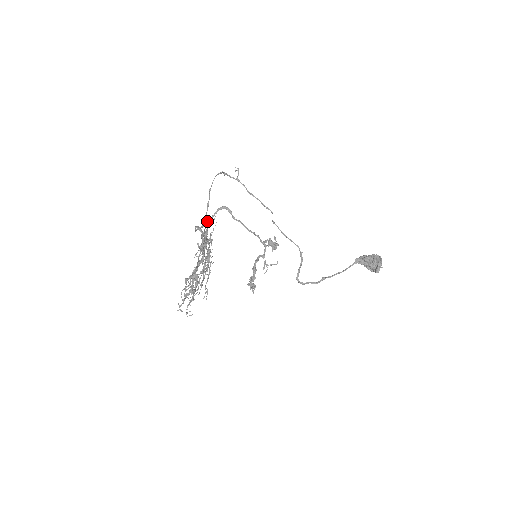
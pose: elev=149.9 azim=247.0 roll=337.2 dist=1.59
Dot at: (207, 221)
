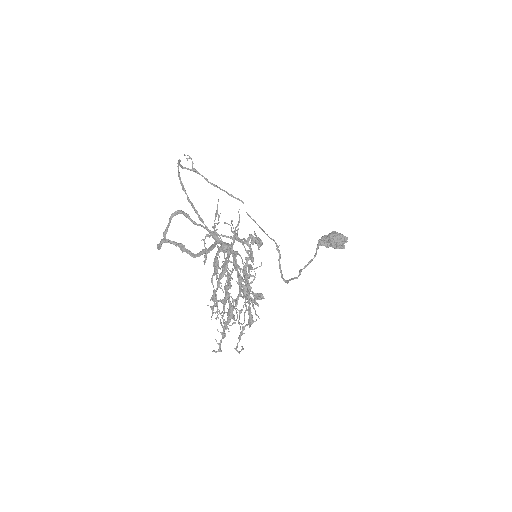
Dot at: occluded
